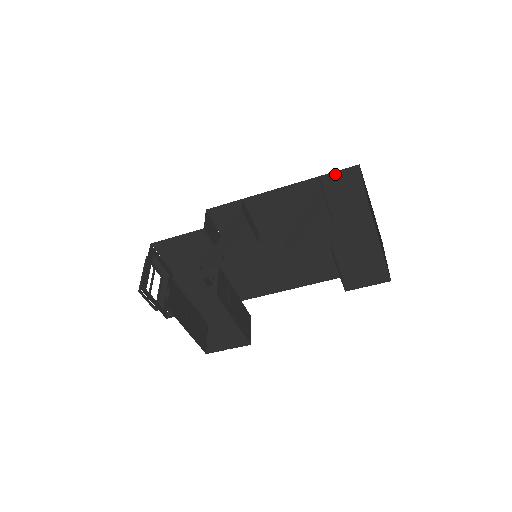
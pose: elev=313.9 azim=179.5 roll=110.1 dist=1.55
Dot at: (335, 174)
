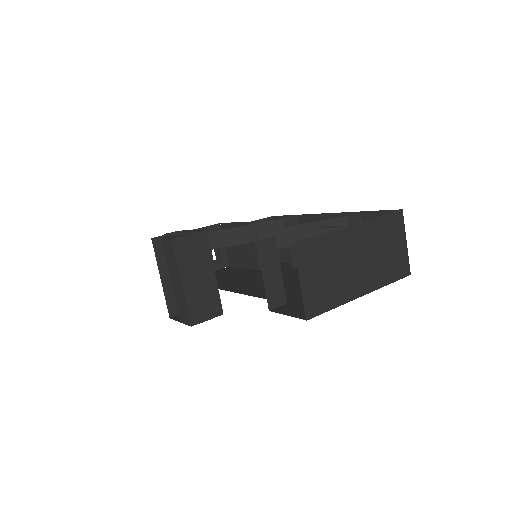
Dot at: (376, 215)
